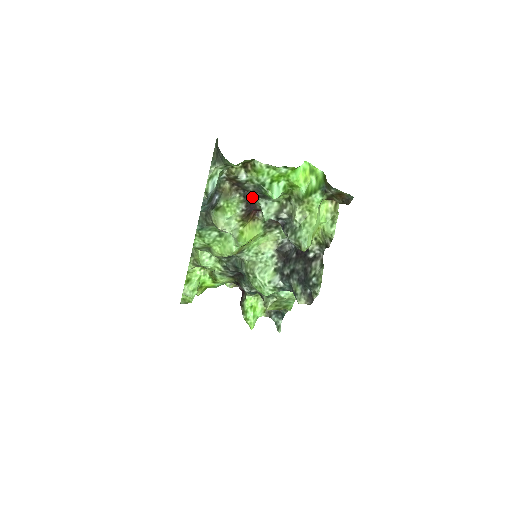
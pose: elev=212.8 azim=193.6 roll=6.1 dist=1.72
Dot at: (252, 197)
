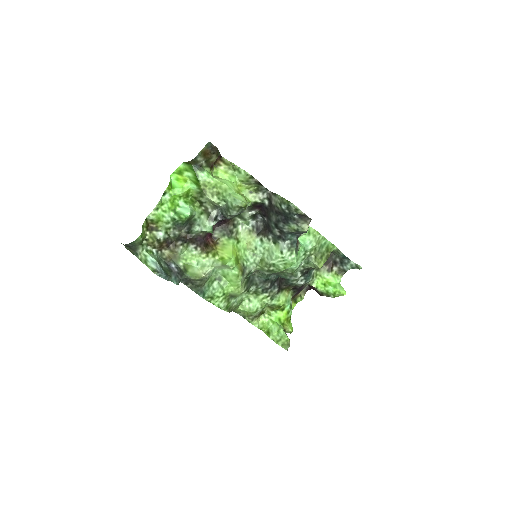
Dot at: (189, 235)
